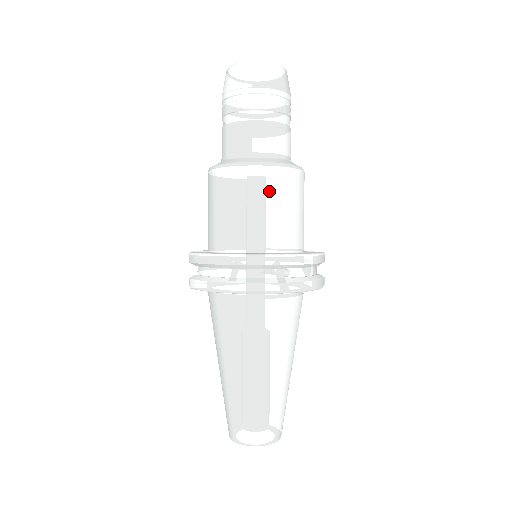
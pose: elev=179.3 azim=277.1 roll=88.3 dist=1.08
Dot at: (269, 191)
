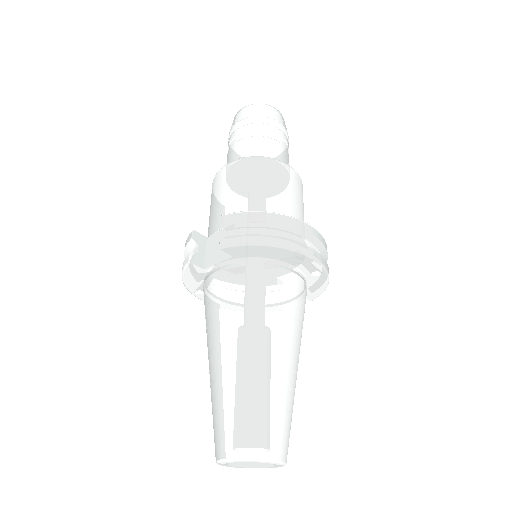
Dot at: (297, 190)
